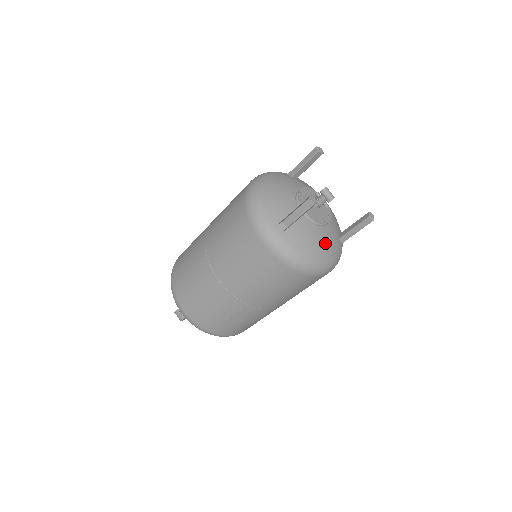
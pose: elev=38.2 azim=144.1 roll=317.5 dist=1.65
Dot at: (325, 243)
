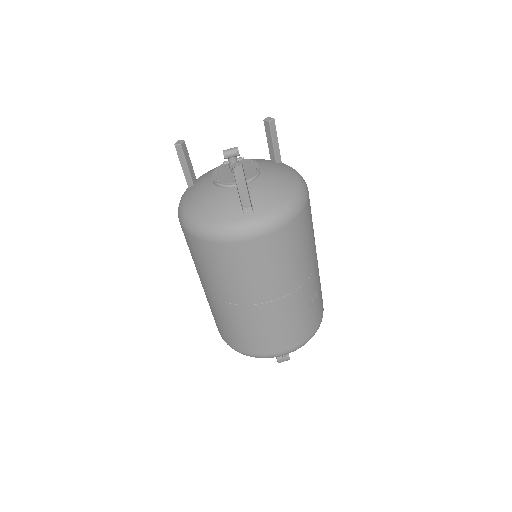
Dot at: (278, 176)
